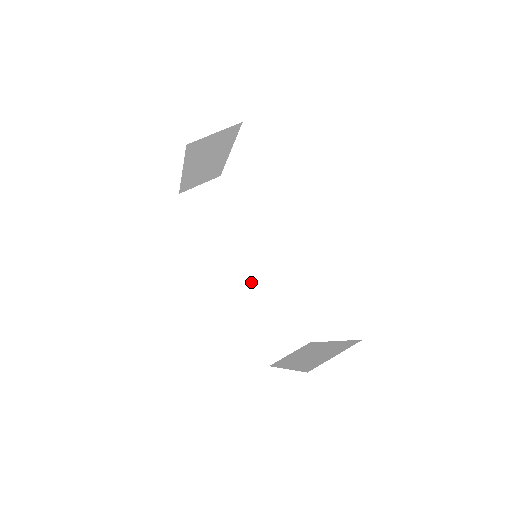
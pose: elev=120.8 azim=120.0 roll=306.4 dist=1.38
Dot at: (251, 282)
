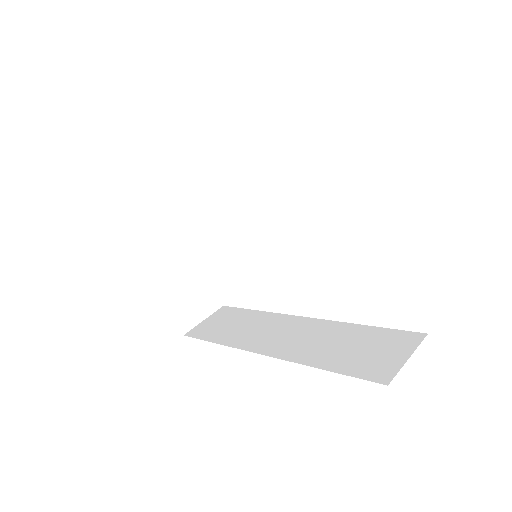
Dot at: (300, 338)
